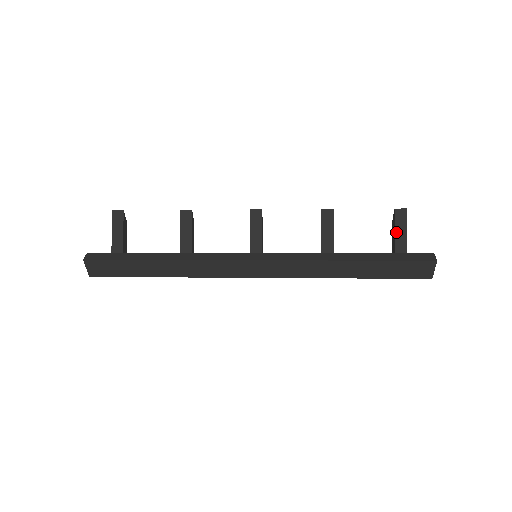
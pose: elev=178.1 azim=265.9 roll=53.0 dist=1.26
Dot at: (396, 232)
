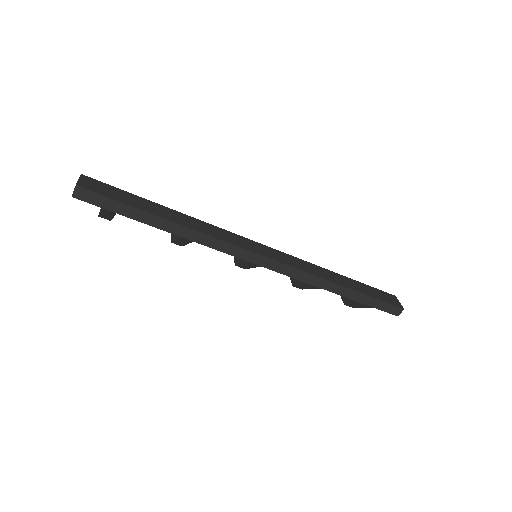
Dot at: occluded
